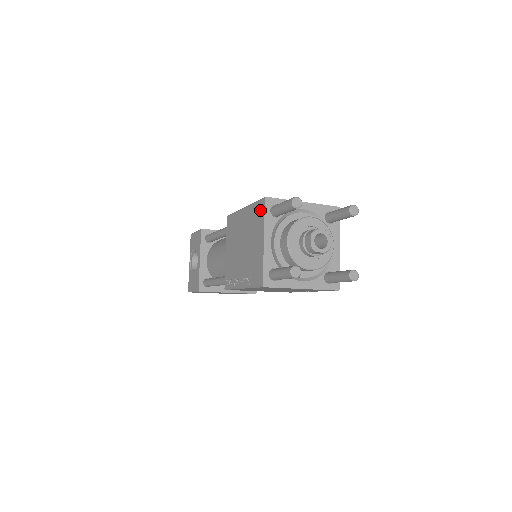
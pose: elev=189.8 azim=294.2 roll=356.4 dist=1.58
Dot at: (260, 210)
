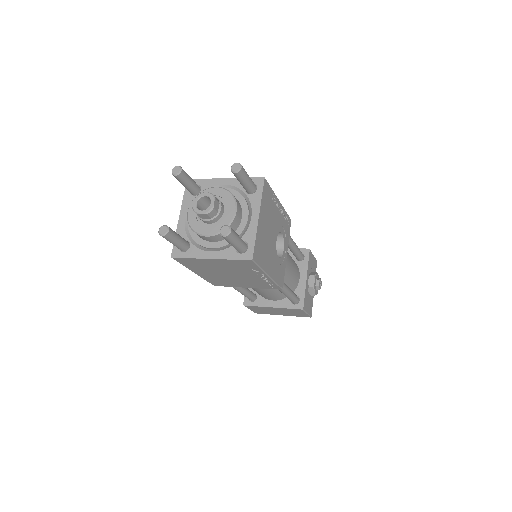
Dot at: occluded
